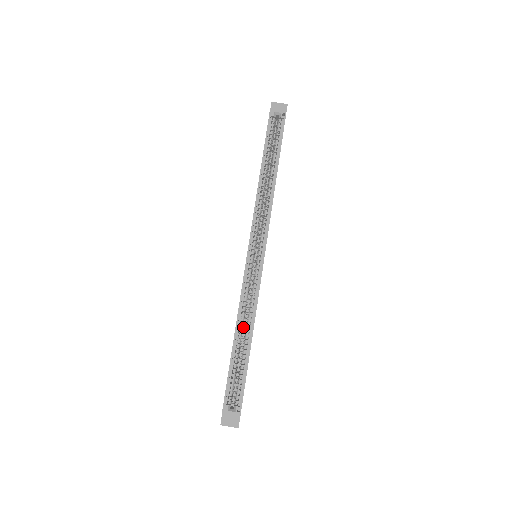
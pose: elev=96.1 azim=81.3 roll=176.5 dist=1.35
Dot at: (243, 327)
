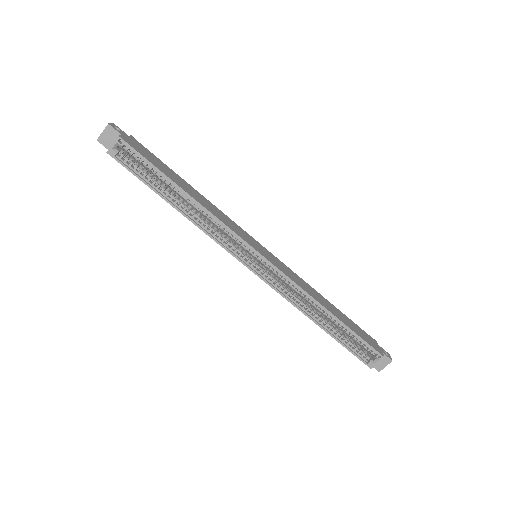
Dot at: occluded
